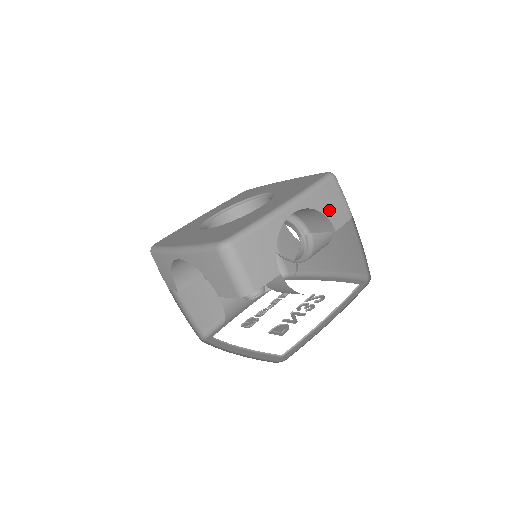
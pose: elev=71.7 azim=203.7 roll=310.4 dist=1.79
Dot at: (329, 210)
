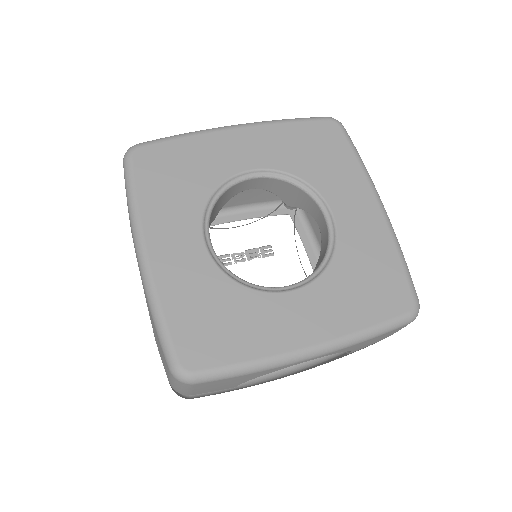
Dot at: (362, 346)
